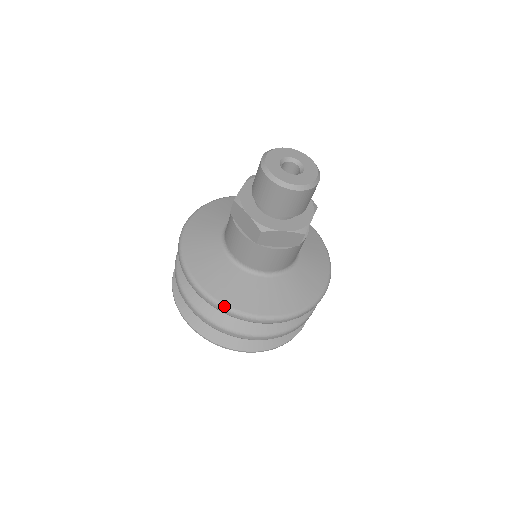
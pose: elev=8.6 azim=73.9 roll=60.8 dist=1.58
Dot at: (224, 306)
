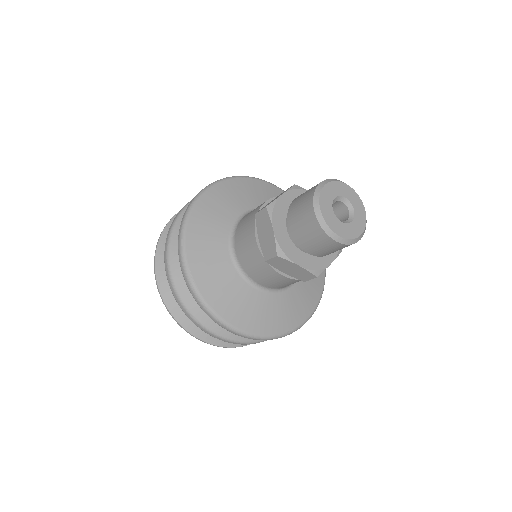
Dot at: (276, 337)
